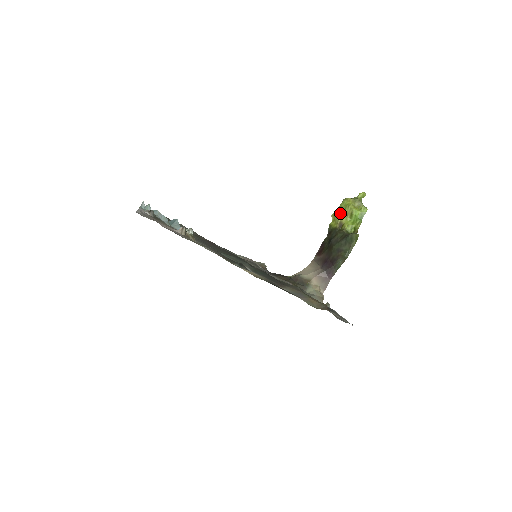
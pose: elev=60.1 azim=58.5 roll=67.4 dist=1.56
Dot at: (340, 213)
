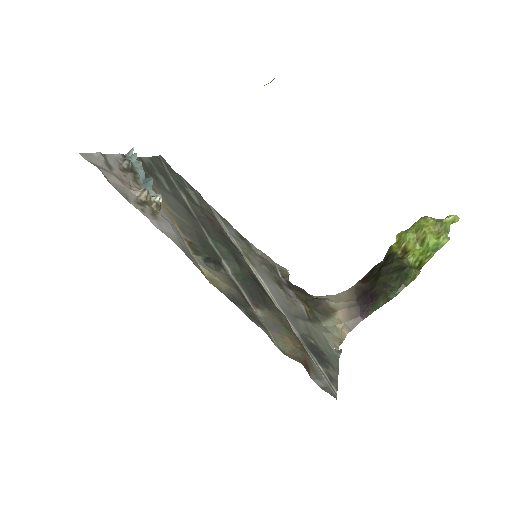
Dot at: (408, 234)
